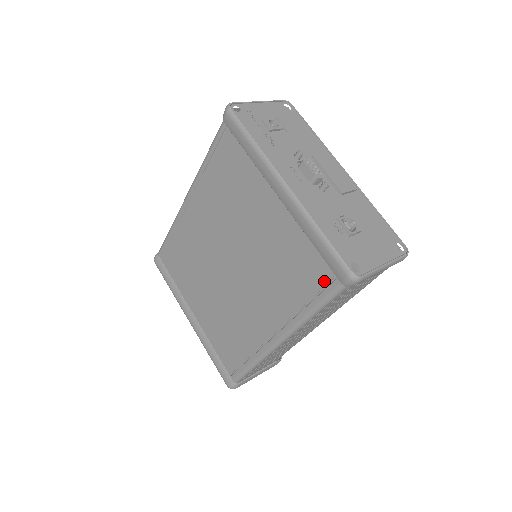
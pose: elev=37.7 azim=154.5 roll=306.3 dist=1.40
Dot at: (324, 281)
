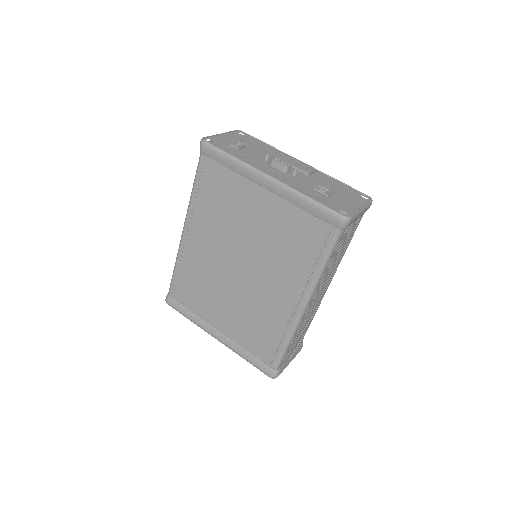
Dot at: (324, 235)
